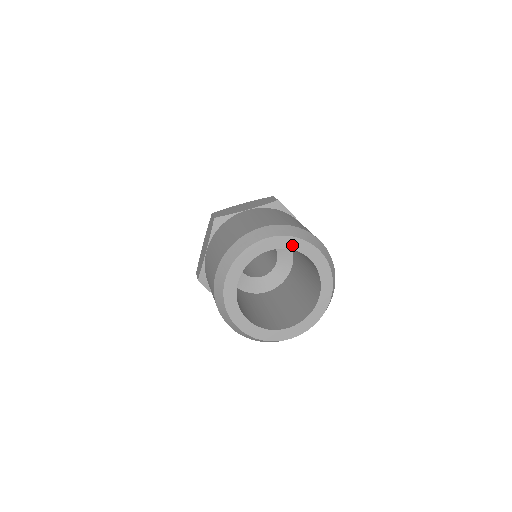
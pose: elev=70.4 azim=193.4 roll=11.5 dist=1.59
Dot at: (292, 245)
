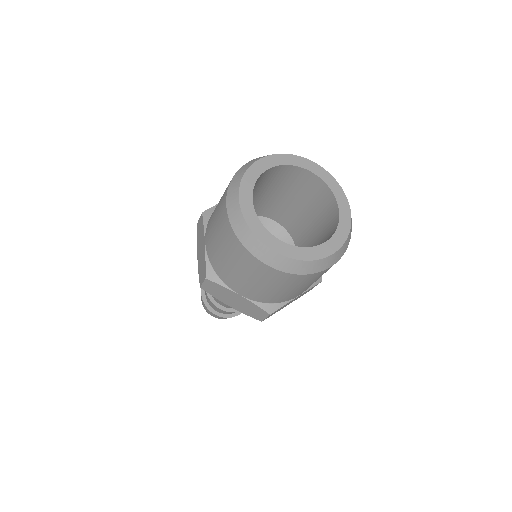
Dot at: (289, 161)
